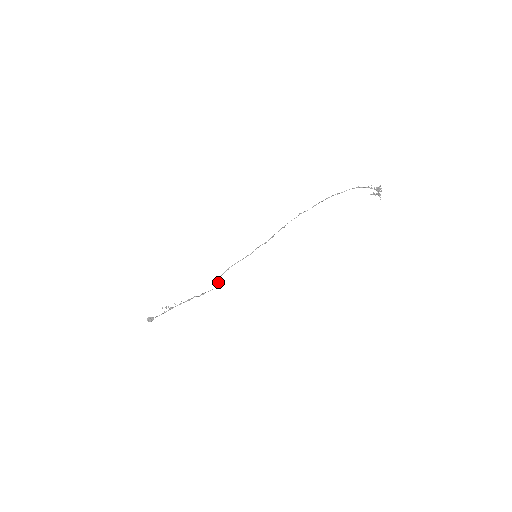
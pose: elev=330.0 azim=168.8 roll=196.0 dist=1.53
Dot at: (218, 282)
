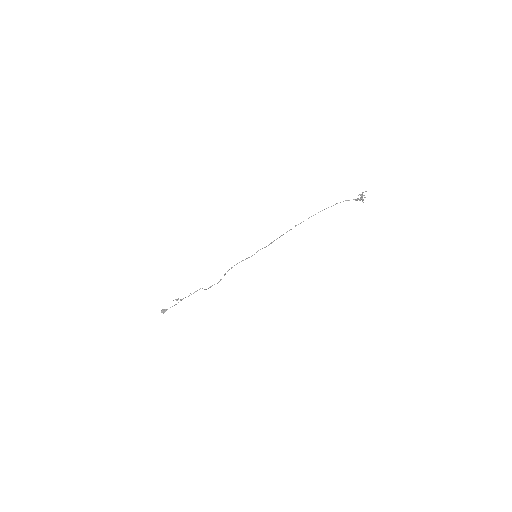
Dot at: occluded
